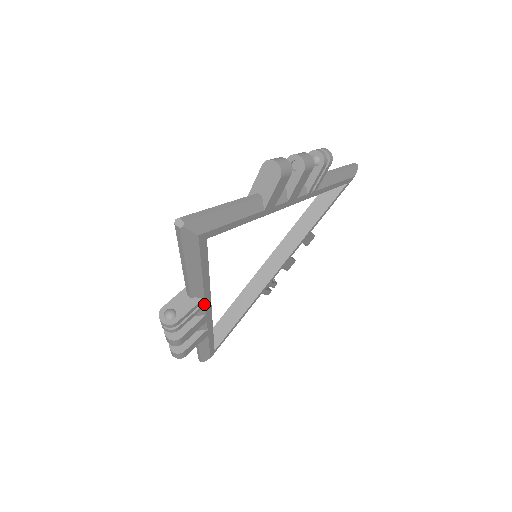
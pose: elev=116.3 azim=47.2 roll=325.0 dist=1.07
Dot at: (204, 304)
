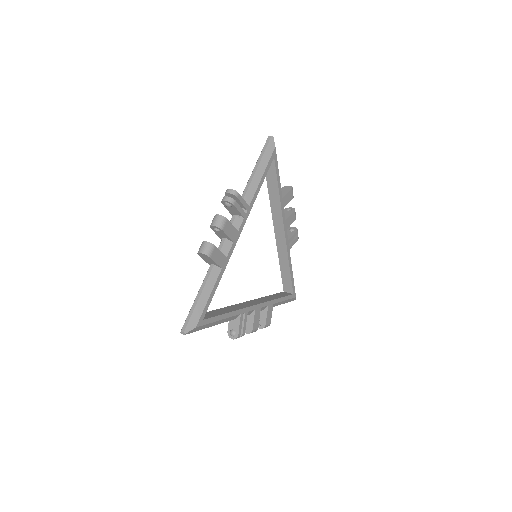
Dot at: (245, 214)
